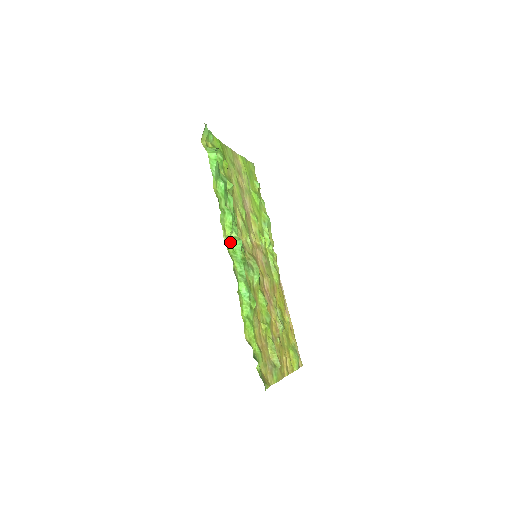
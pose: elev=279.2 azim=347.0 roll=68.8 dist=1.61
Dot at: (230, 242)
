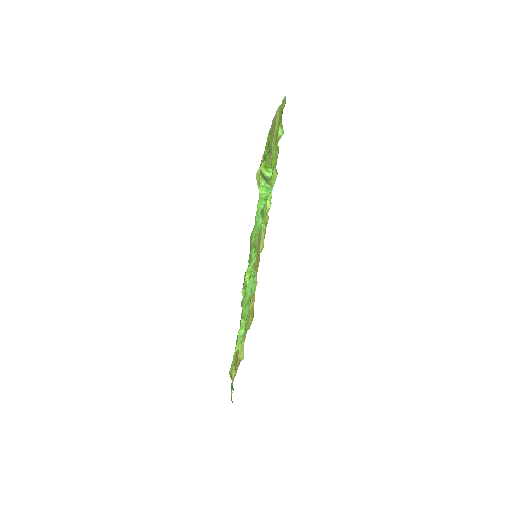
Dot at: (245, 290)
